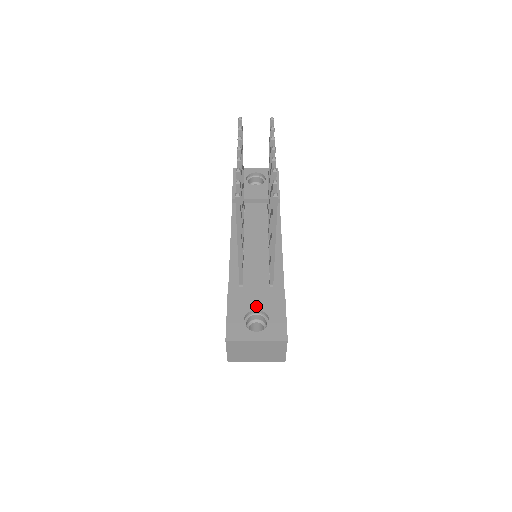
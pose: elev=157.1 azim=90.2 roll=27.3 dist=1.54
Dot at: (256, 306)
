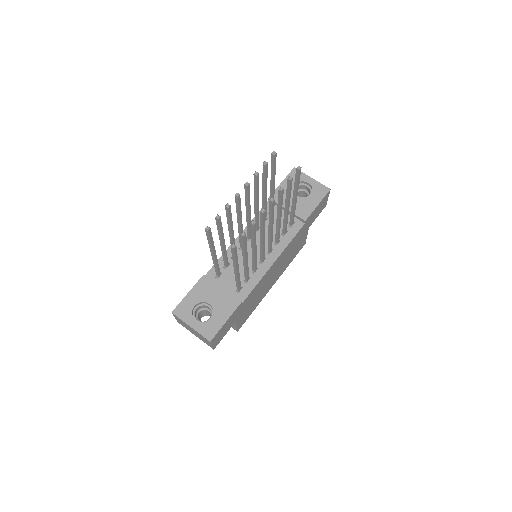
Dot at: (211, 301)
